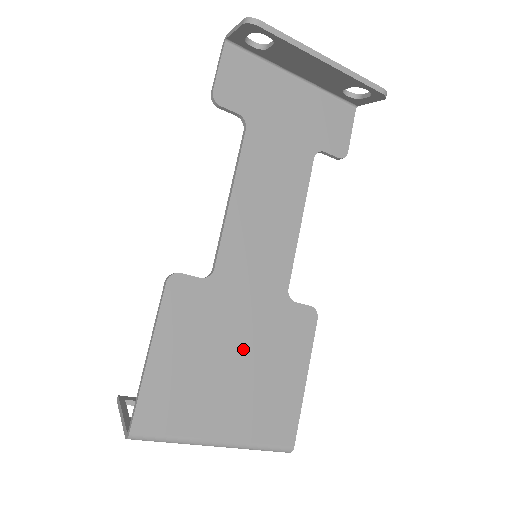
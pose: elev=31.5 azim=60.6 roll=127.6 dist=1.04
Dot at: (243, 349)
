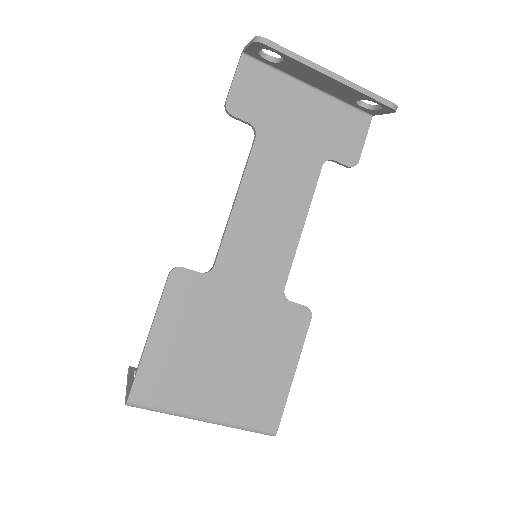
Dot at: (236, 339)
